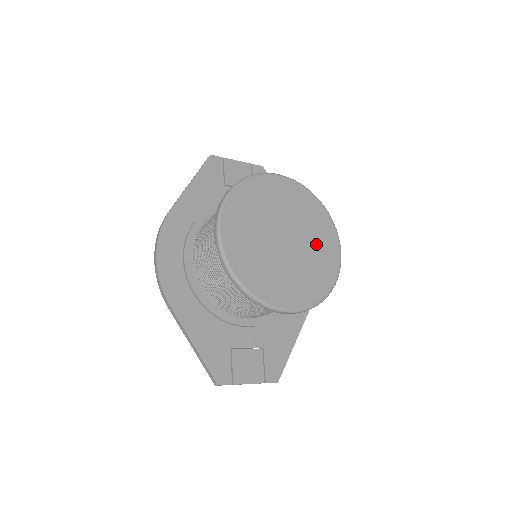
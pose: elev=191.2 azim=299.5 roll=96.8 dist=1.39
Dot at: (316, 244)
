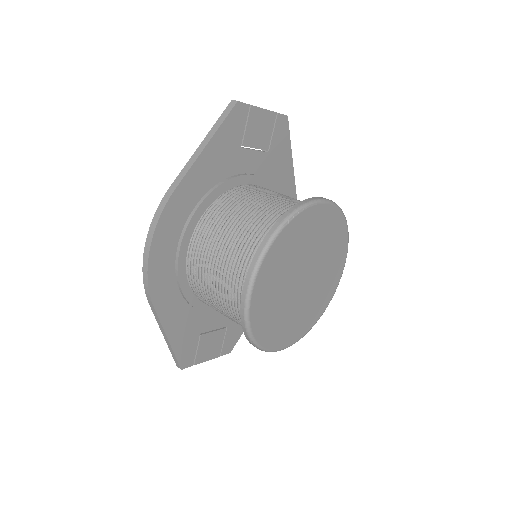
Dot at: (326, 275)
